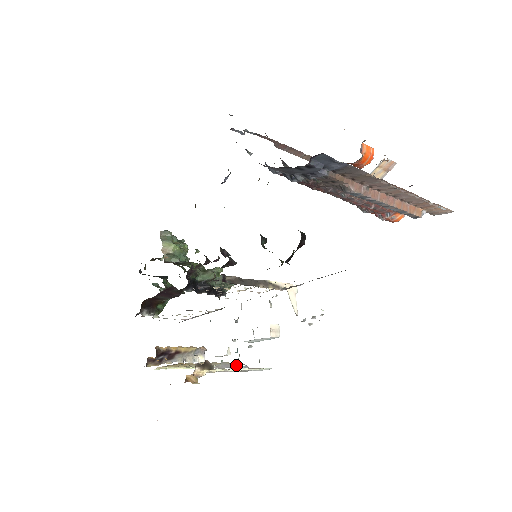
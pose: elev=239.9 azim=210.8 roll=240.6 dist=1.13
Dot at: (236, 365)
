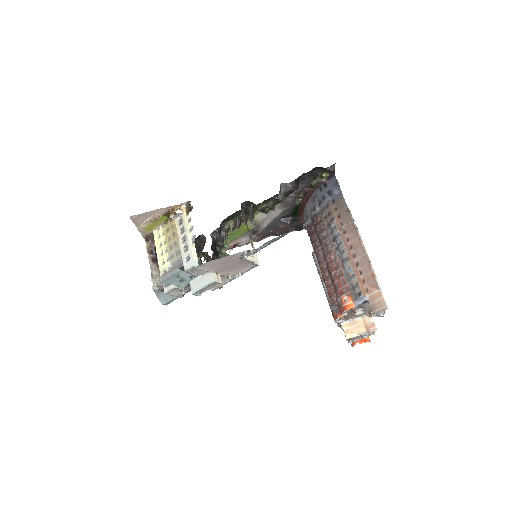
Dot at: (178, 267)
